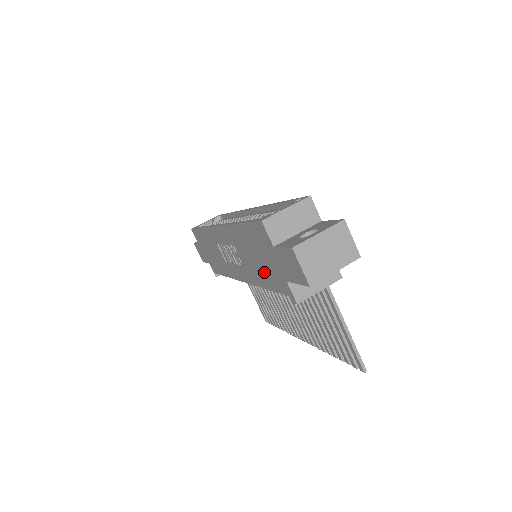
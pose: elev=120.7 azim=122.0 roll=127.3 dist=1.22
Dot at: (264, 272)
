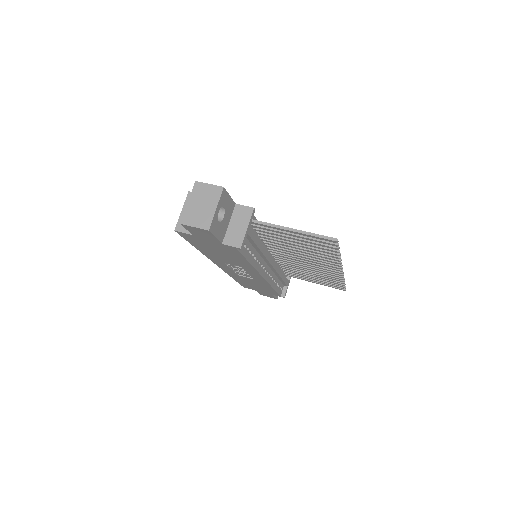
Dot at: (230, 255)
